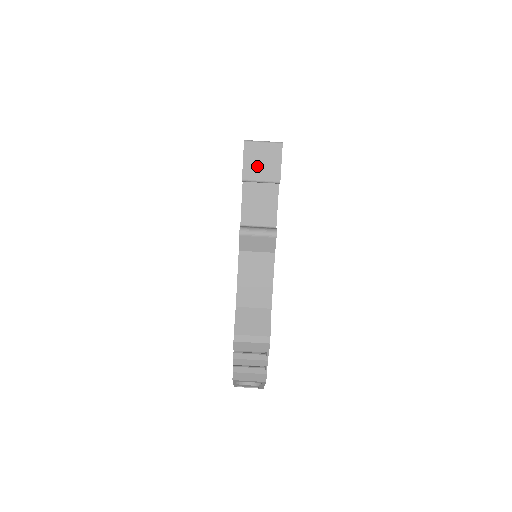
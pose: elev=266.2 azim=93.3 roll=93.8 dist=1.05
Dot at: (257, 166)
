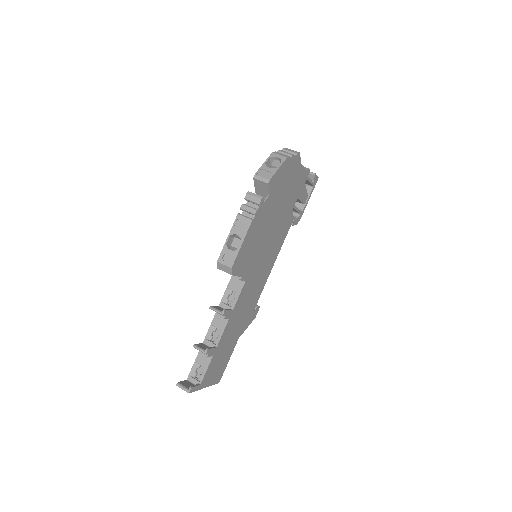
Dot at: occluded
